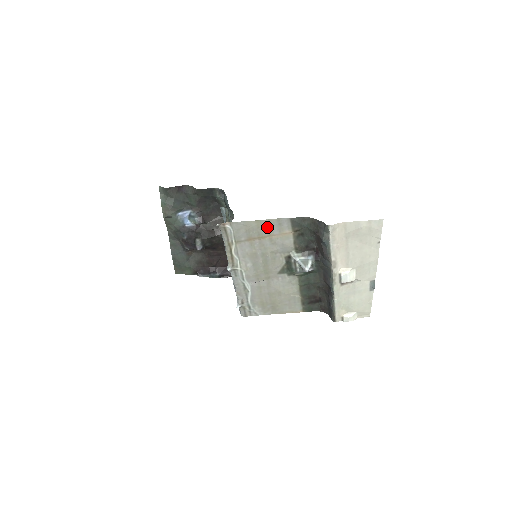
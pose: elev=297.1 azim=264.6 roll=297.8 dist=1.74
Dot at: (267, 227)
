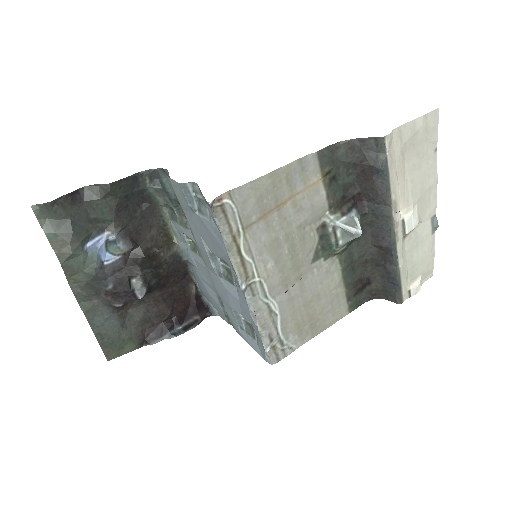
Dot at: (286, 181)
